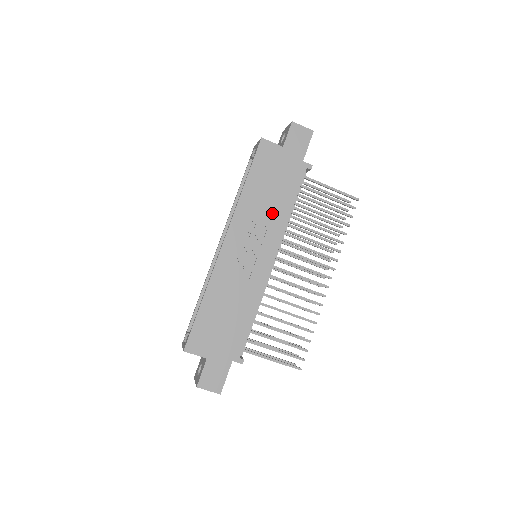
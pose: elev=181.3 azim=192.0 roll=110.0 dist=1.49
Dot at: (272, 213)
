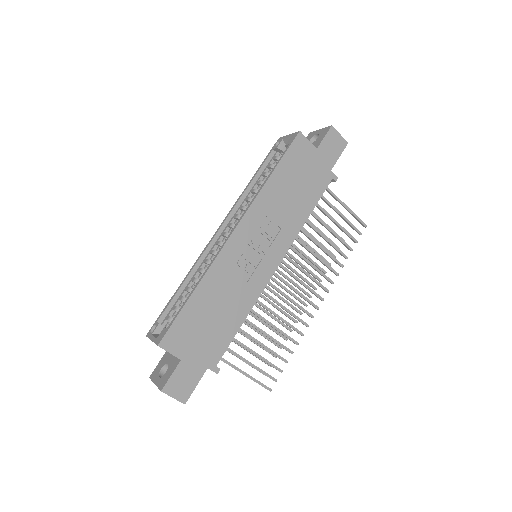
Dot at: (289, 215)
